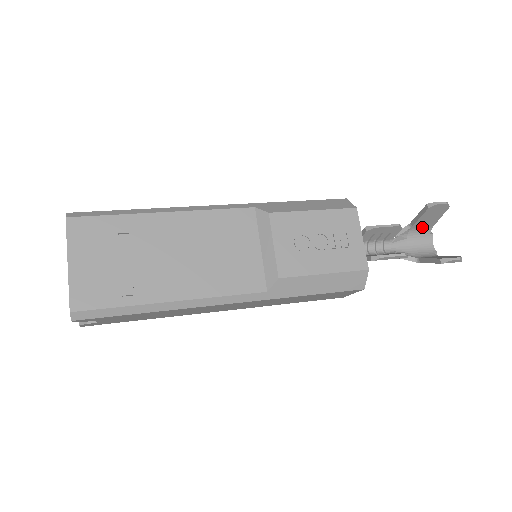
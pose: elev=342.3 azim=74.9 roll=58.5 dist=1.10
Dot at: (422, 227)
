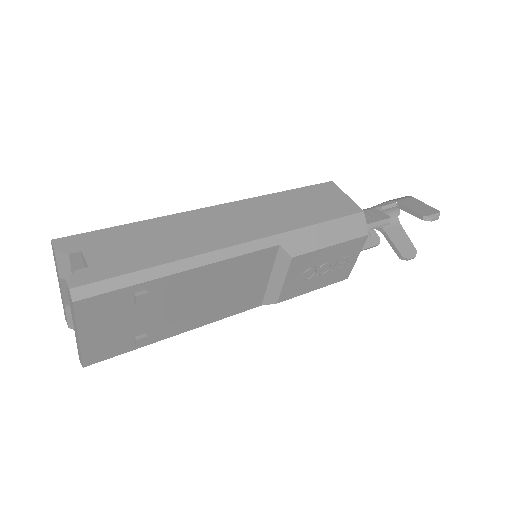
Dot at: occluded
